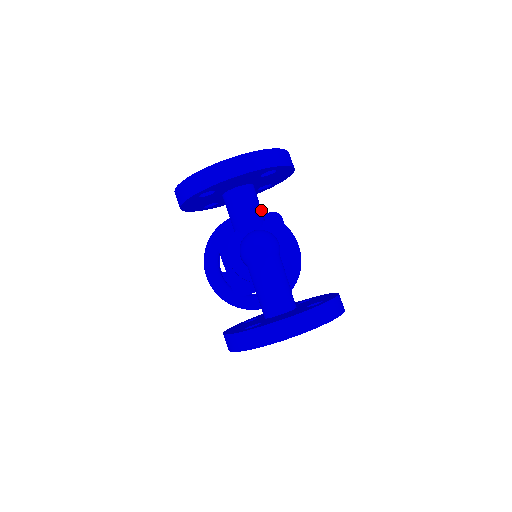
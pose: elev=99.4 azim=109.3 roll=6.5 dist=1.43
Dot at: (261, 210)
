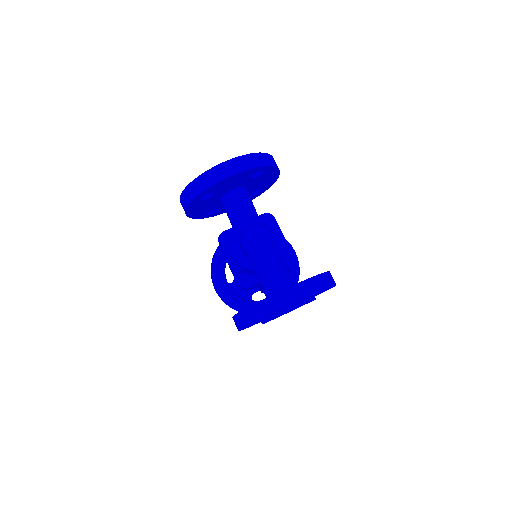
Dot at: (255, 209)
